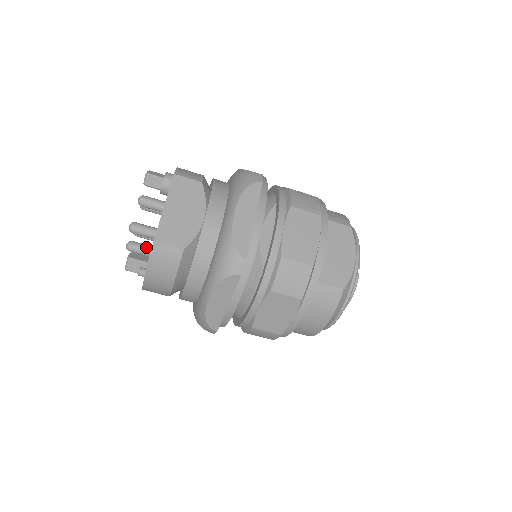
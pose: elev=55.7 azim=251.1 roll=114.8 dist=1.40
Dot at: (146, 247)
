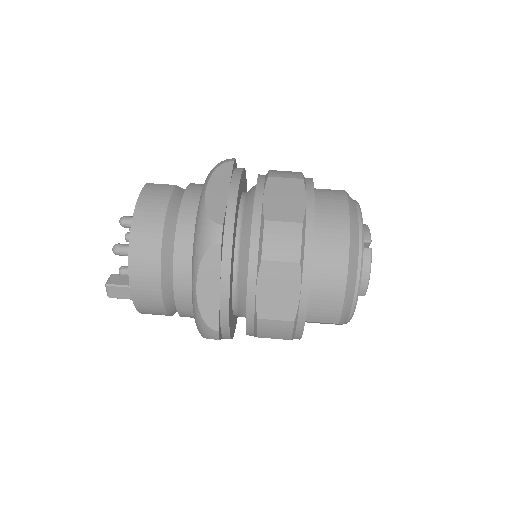
Dot at: occluded
